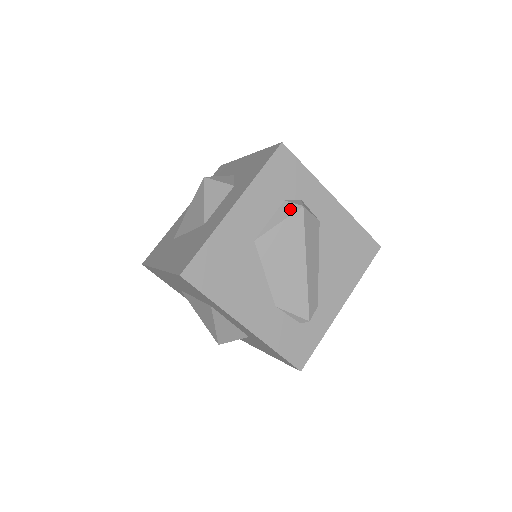
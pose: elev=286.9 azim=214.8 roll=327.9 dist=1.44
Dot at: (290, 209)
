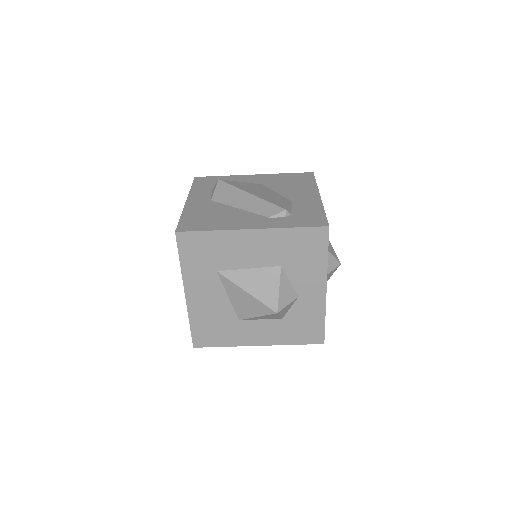
Dot at: occluded
